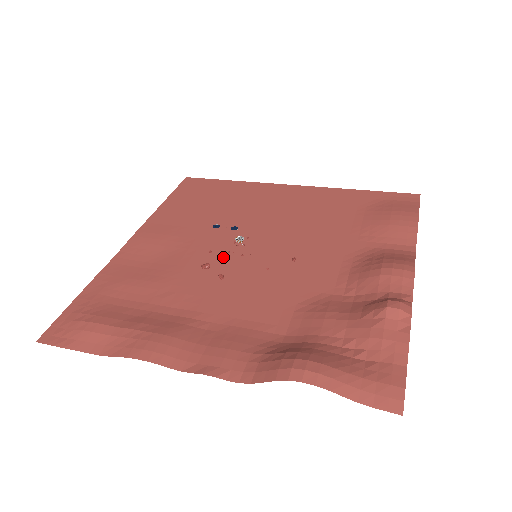
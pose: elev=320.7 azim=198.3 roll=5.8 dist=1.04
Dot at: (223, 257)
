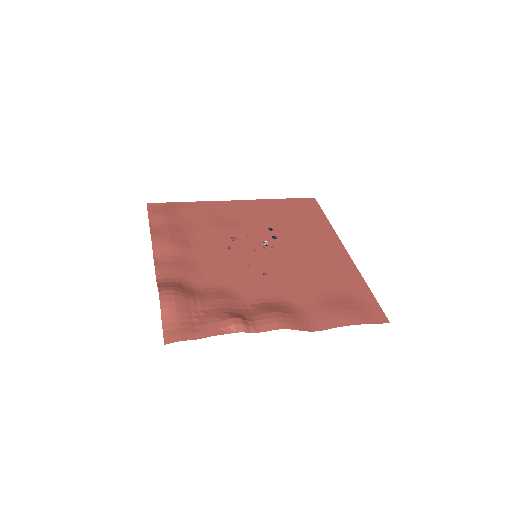
Dot at: (247, 243)
